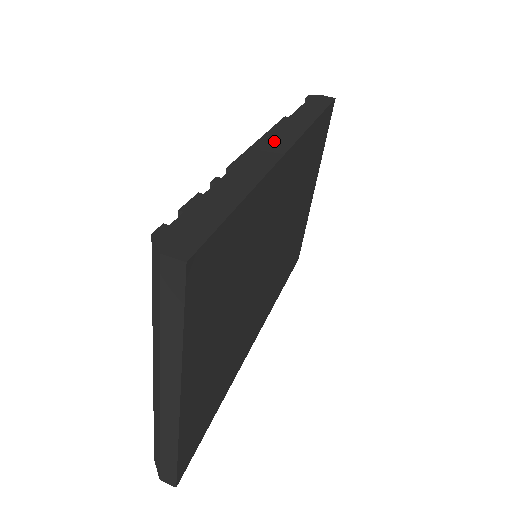
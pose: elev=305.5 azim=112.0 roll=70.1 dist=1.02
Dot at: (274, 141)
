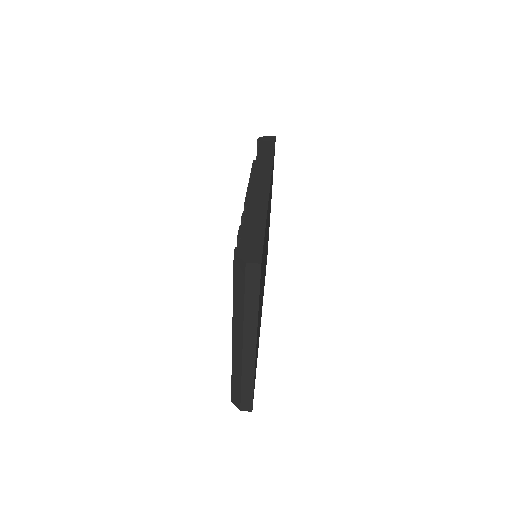
Dot at: (258, 180)
